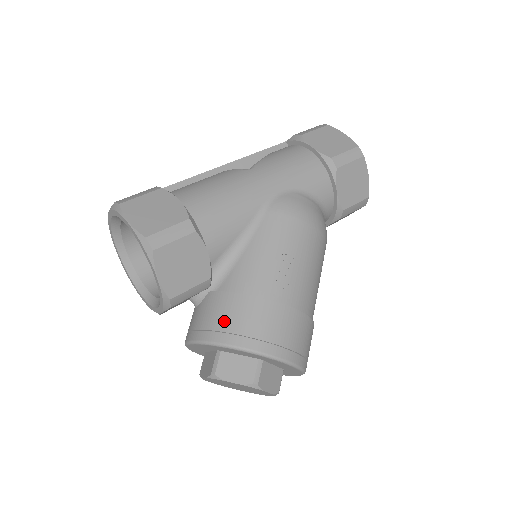
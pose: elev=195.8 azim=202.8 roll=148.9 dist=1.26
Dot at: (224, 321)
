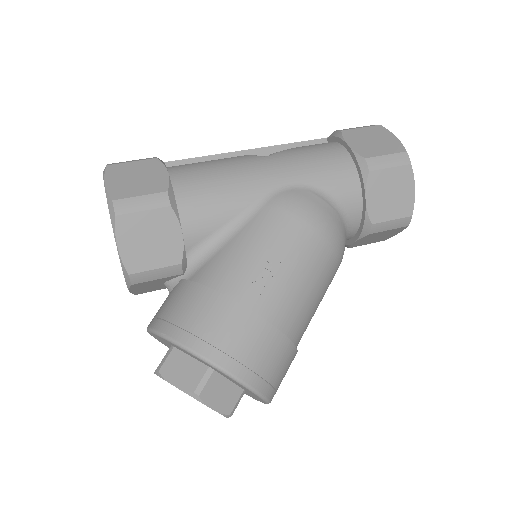
Dot at: (179, 312)
